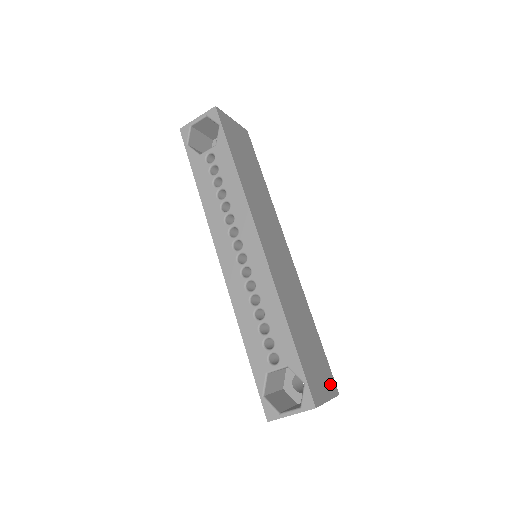
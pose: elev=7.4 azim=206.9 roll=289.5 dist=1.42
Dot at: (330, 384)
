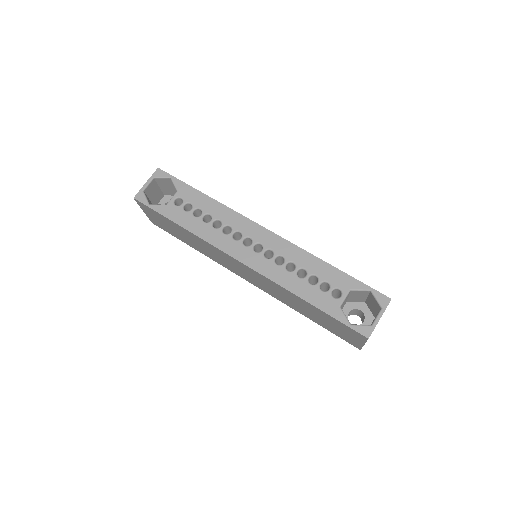
Dot at: occluded
